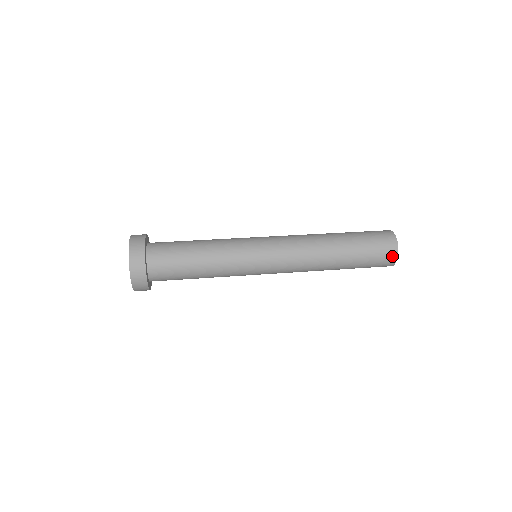
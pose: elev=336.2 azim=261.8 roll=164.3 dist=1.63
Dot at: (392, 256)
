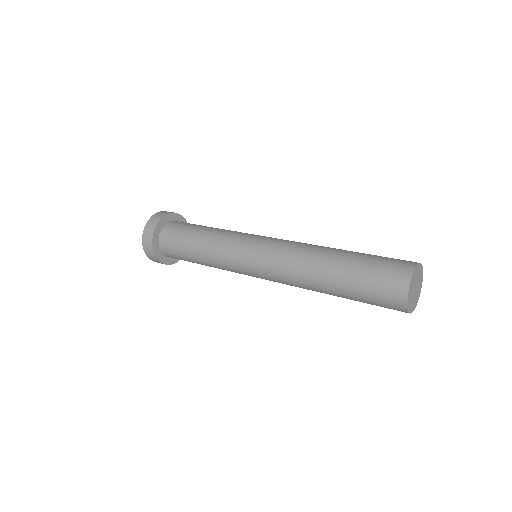
Dot at: (399, 301)
